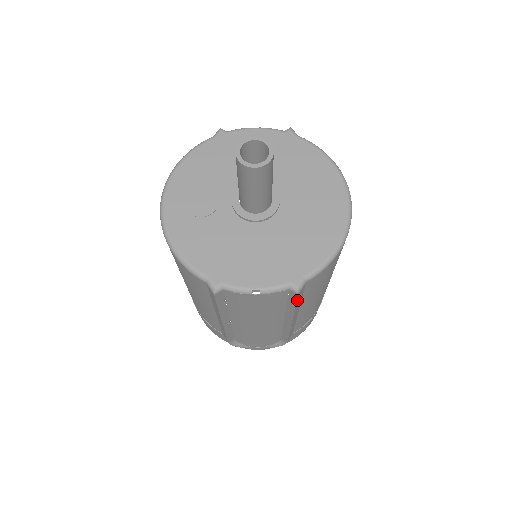
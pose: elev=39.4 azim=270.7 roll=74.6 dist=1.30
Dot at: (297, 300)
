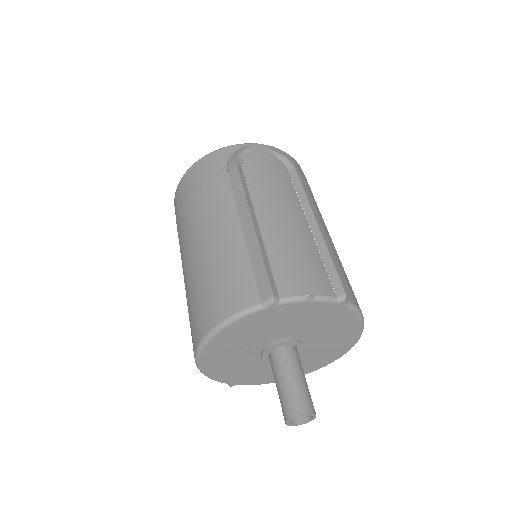
Dot at: occluded
